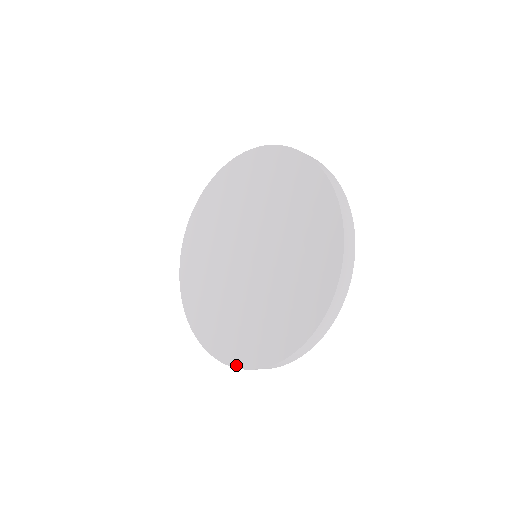
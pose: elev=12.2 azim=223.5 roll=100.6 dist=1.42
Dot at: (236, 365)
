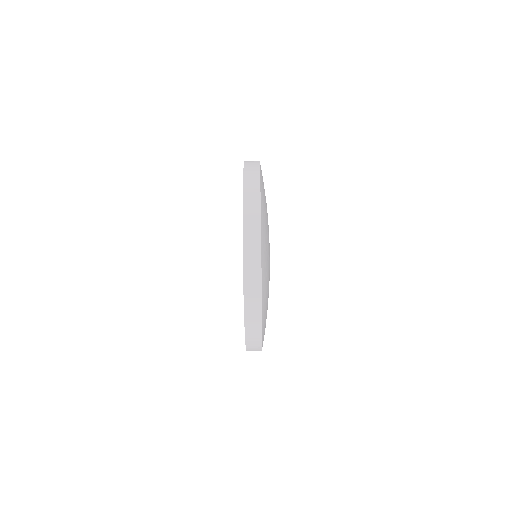
Dot at: (245, 343)
